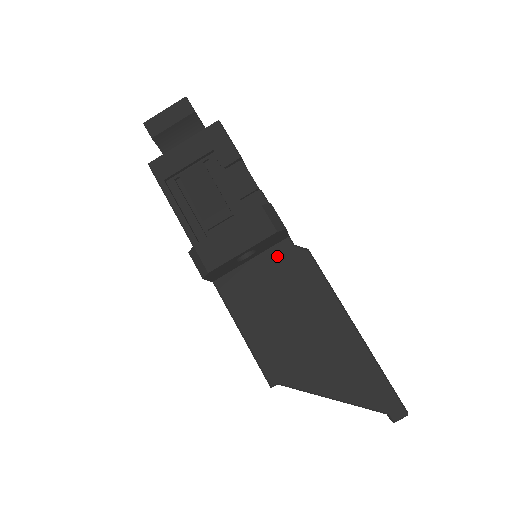
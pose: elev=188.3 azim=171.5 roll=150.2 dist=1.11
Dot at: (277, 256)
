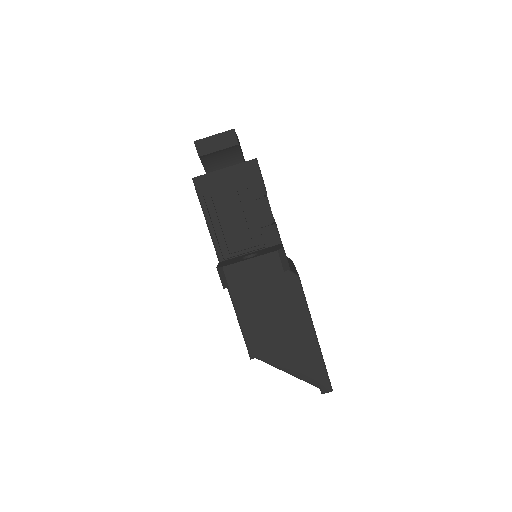
Dot at: (276, 275)
